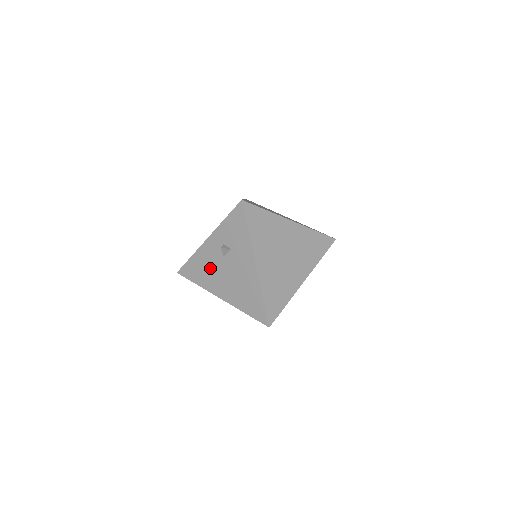
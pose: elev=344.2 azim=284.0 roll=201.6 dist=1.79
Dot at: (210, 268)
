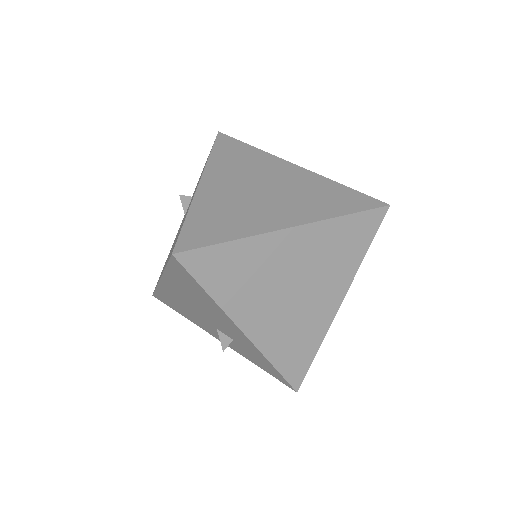
Dot at: occluded
